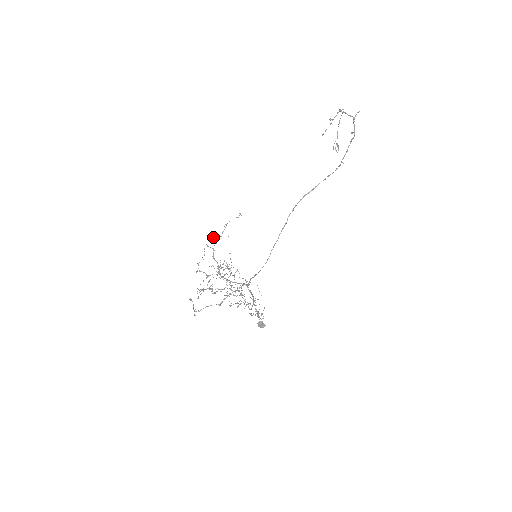
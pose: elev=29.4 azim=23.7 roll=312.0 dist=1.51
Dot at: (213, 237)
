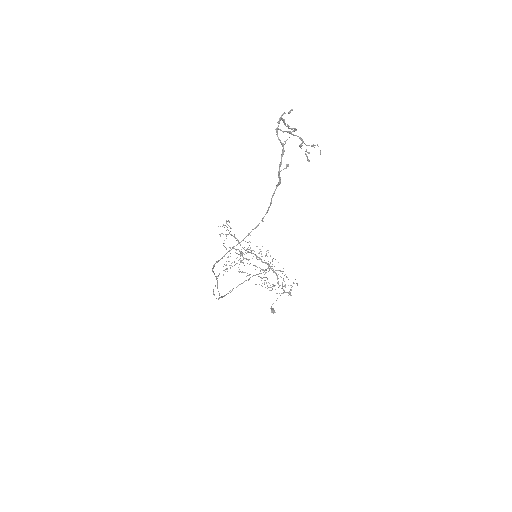
Dot at: (228, 225)
